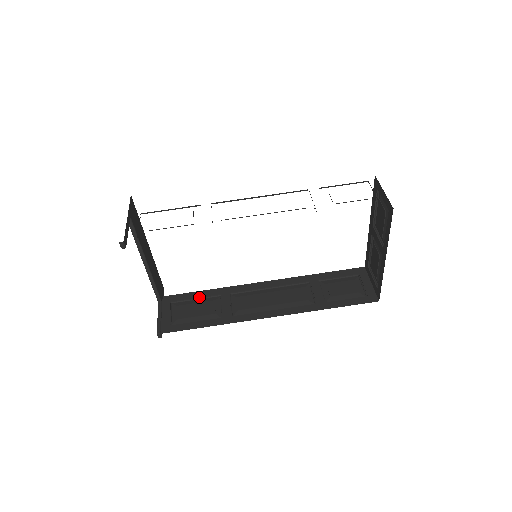
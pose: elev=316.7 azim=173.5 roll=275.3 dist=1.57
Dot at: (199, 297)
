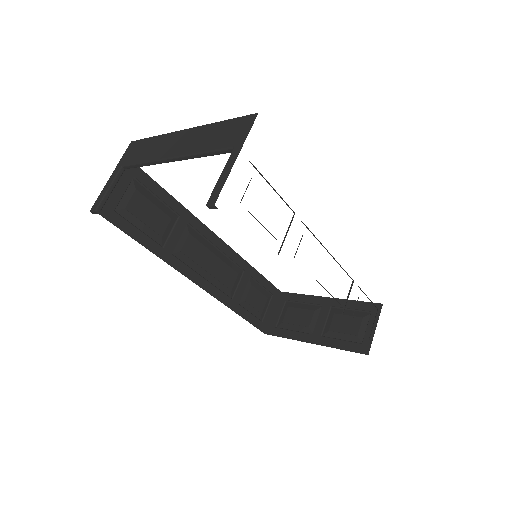
Dot at: (162, 199)
